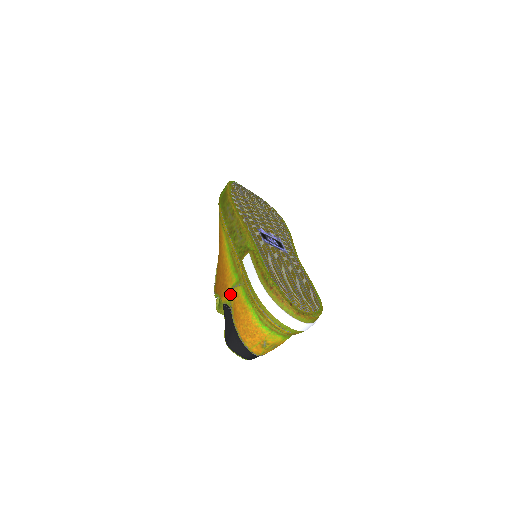
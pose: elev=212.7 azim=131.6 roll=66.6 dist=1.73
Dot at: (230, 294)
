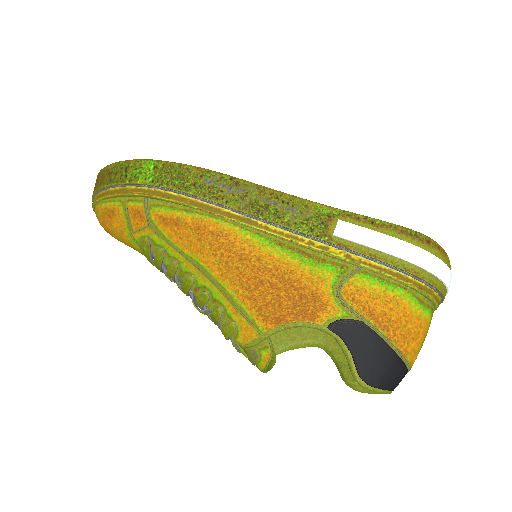
Dot at: (340, 299)
